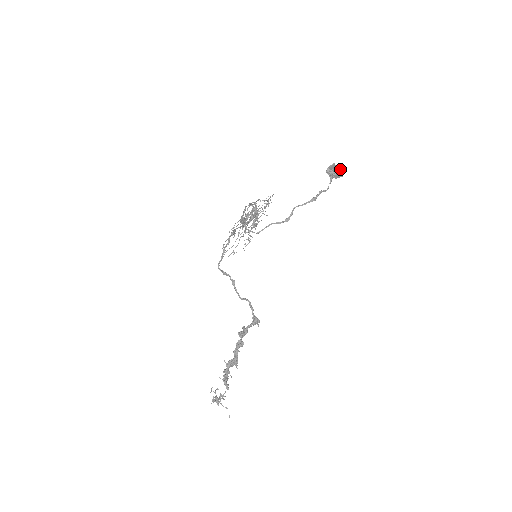
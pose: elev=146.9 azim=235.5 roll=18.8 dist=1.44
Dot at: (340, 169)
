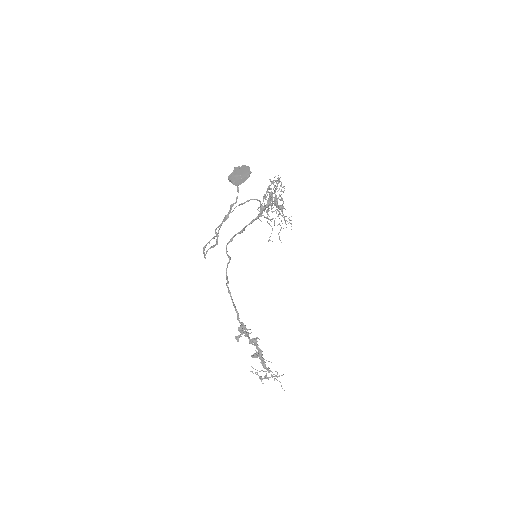
Dot at: (242, 171)
